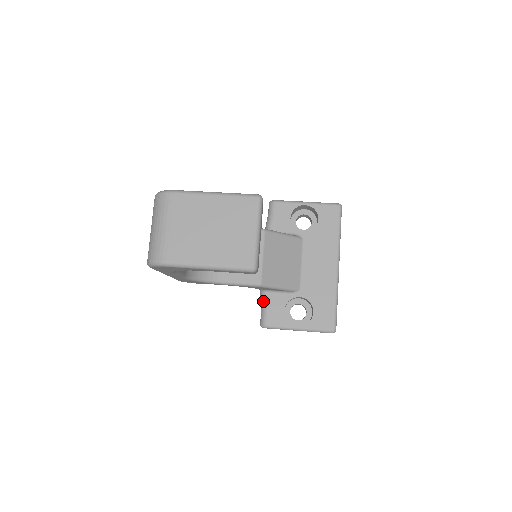
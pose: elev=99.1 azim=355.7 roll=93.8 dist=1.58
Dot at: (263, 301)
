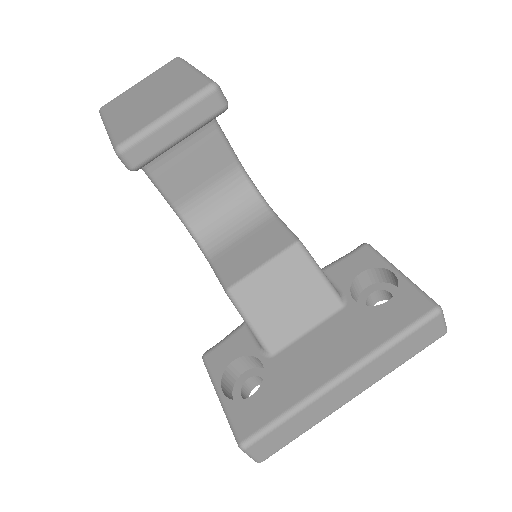
Dot at: (233, 331)
